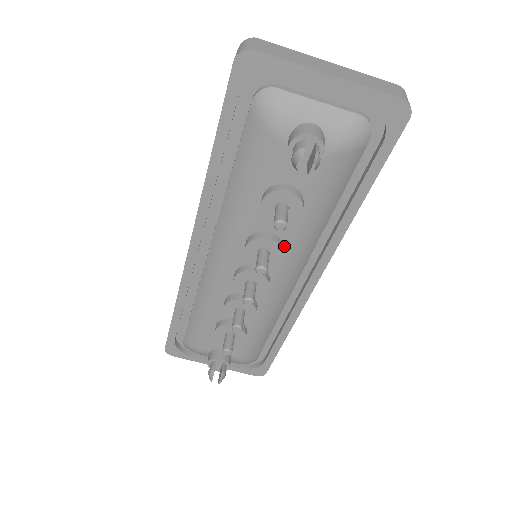
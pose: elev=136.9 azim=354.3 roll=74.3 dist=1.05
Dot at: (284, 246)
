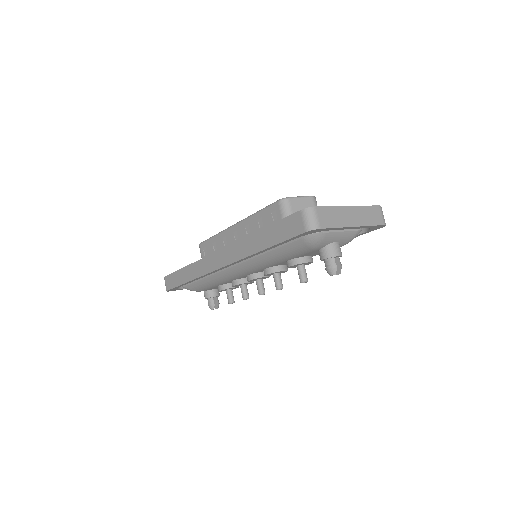
Dot at: occluded
